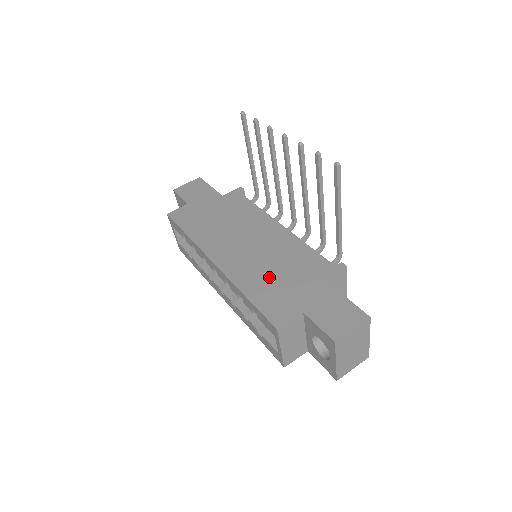
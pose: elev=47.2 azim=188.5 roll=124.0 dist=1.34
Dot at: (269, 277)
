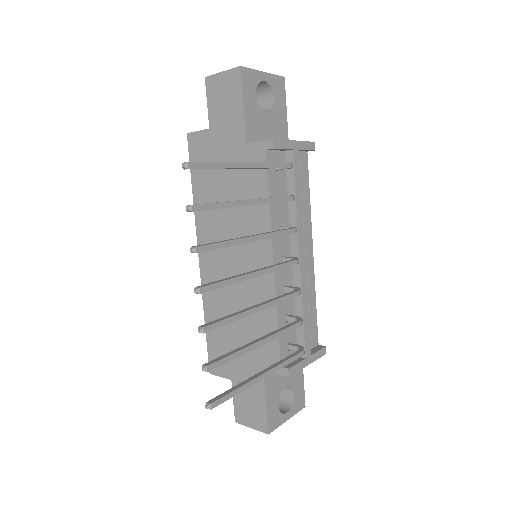
Dot at: occluded
